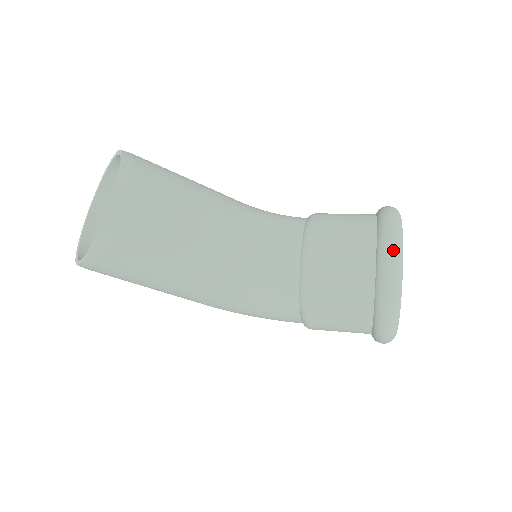
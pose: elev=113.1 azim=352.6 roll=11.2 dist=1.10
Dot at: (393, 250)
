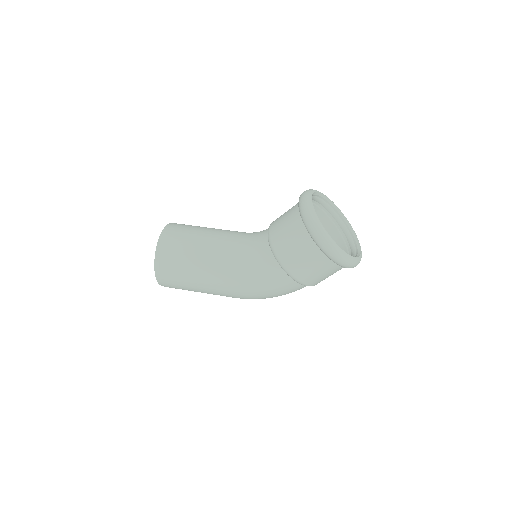
Dot at: (303, 195)
